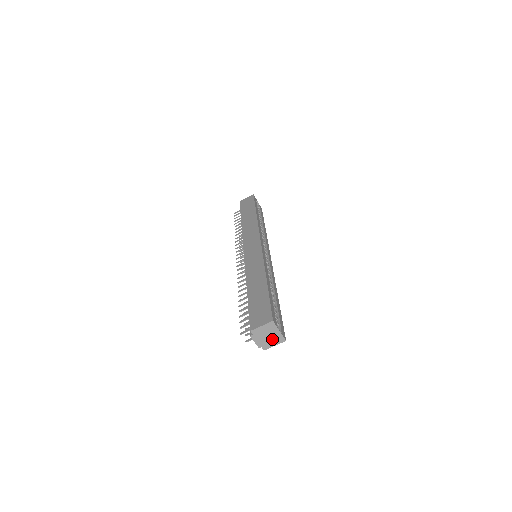
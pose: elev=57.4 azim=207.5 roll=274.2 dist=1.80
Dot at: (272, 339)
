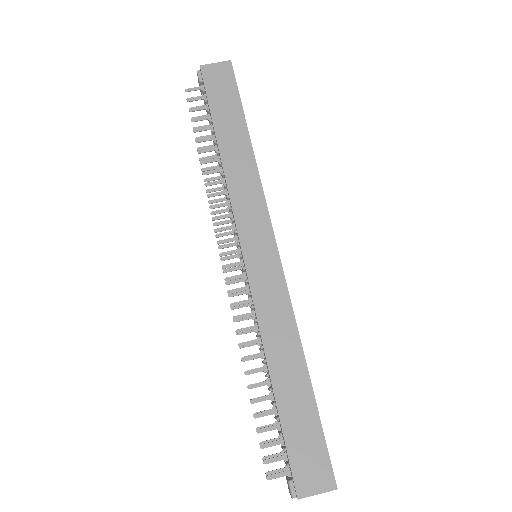
Dot at: occluded
